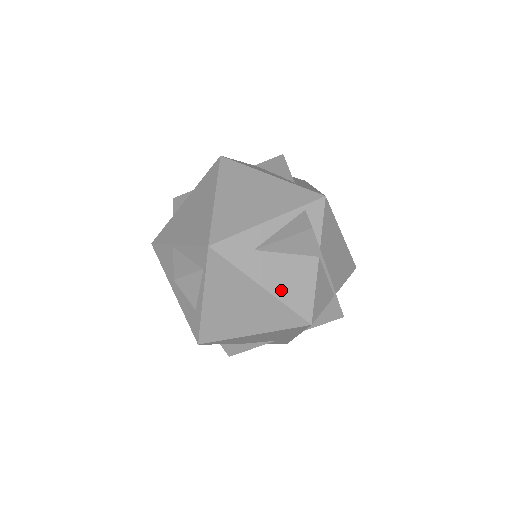
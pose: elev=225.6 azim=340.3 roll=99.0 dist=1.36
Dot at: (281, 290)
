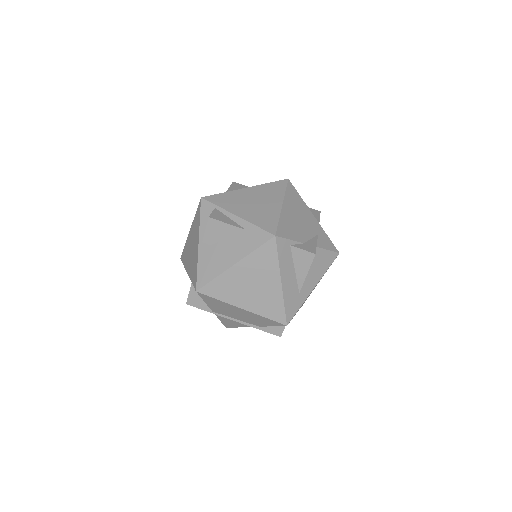
Dot at: occluded
